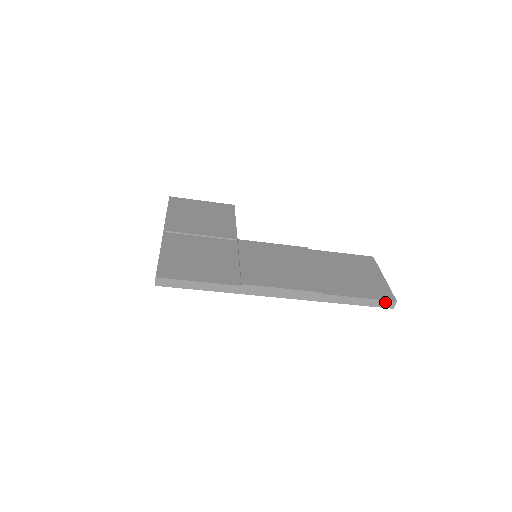
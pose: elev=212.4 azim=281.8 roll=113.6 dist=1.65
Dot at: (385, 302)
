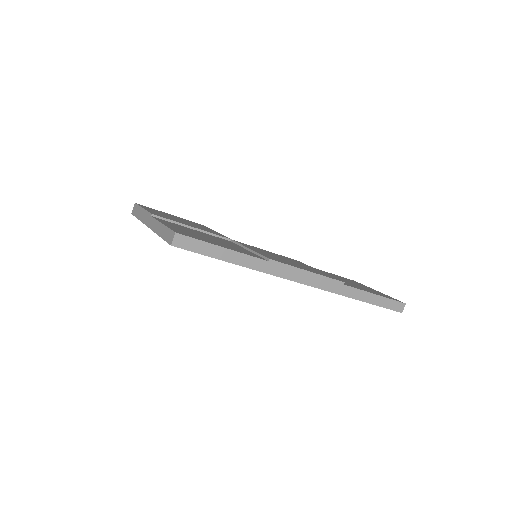
Dot at: (396, 303)
